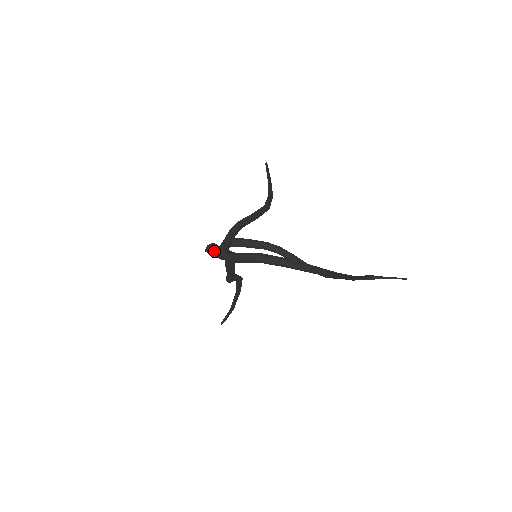
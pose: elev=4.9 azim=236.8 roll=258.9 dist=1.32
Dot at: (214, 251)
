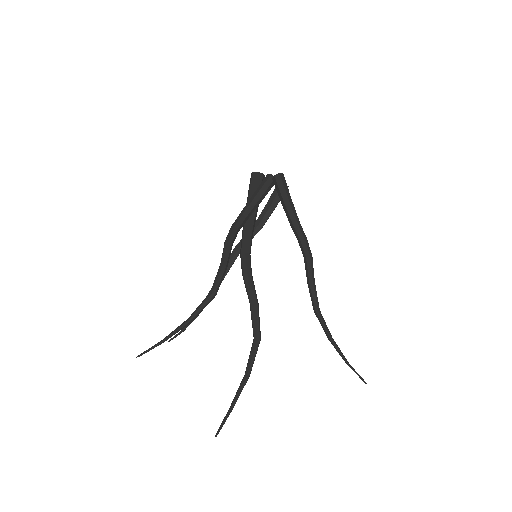
Dot at: (248, 194)
